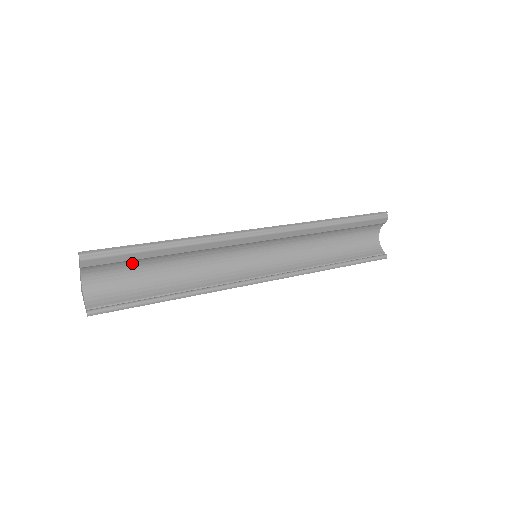
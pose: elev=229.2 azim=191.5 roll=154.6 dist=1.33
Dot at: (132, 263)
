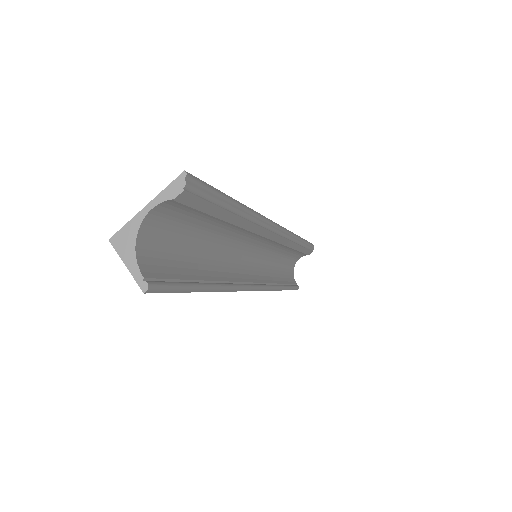
Dot at: (198, 219)
